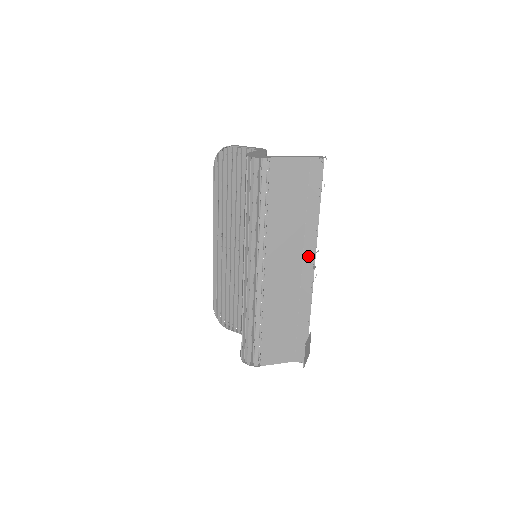
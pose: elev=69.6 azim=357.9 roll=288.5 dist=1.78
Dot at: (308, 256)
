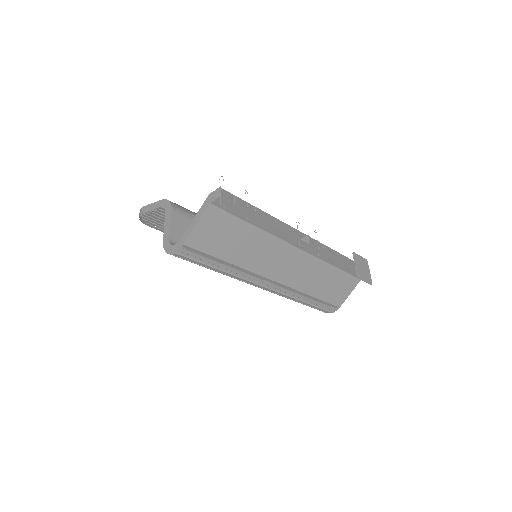
Dot at: (294, 241)
